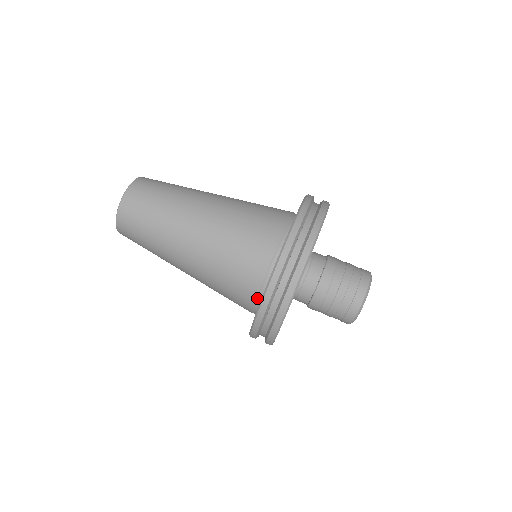
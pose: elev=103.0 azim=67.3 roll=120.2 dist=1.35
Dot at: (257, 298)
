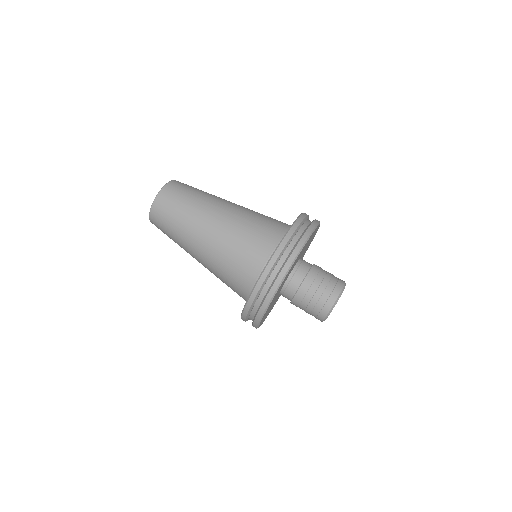
Dot at: (251, 287)
